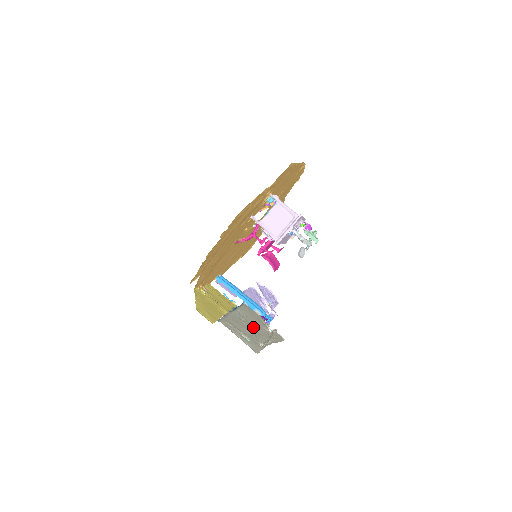
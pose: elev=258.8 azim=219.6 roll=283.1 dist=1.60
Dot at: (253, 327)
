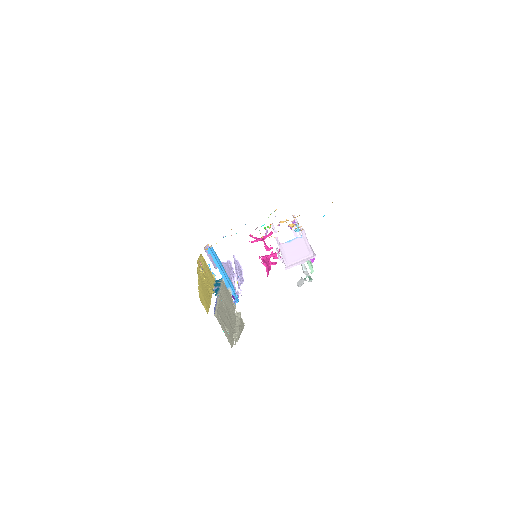
Dot at: (229, 313)
